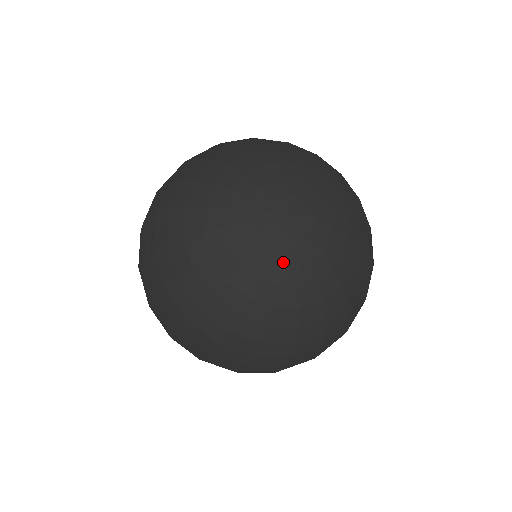
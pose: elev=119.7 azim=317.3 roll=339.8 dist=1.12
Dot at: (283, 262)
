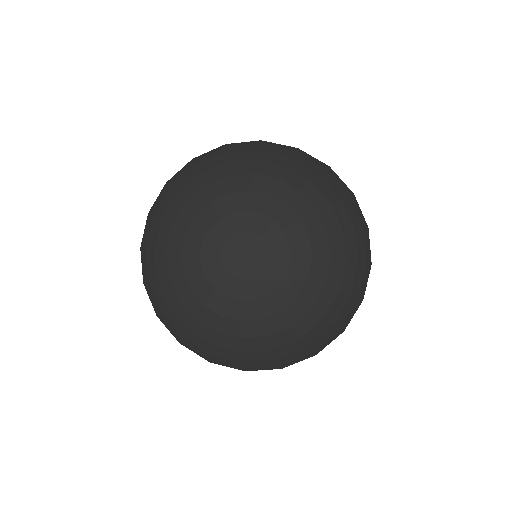
Dot at: (278, 288)
